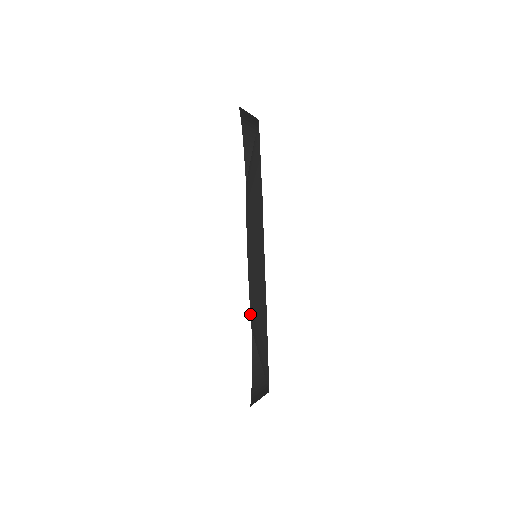
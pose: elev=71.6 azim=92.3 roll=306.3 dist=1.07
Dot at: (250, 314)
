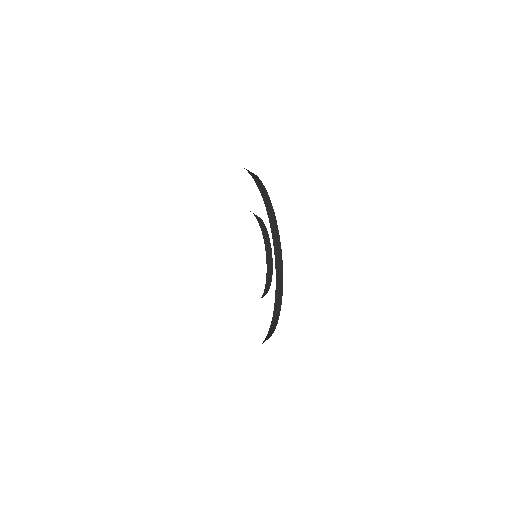
Dot at: occluded
